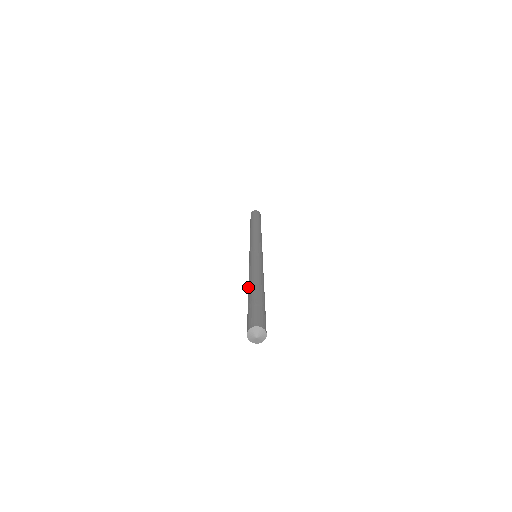
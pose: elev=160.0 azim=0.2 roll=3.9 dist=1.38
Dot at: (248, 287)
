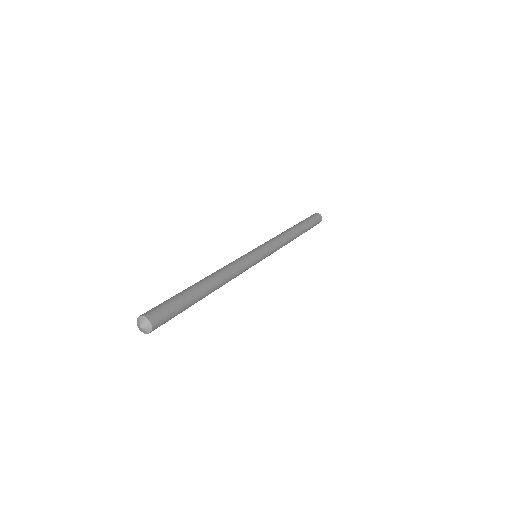
Dot at: occluded
